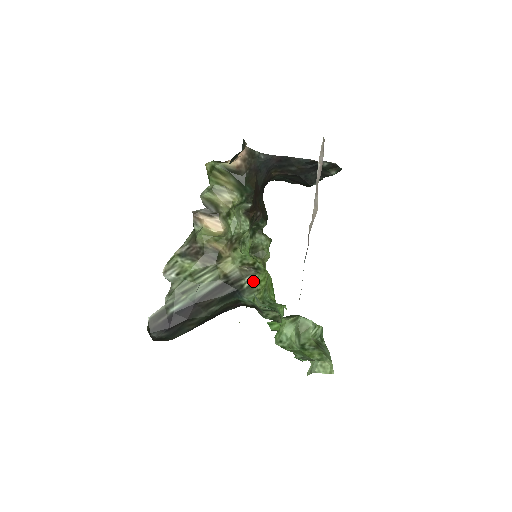
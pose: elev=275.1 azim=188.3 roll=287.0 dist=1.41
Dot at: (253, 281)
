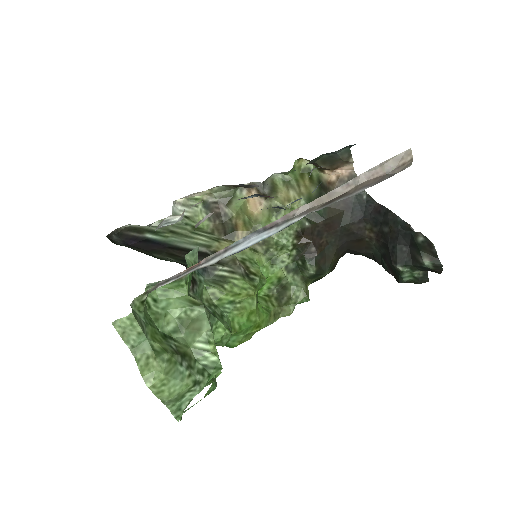
Dot at: (229, 277)
